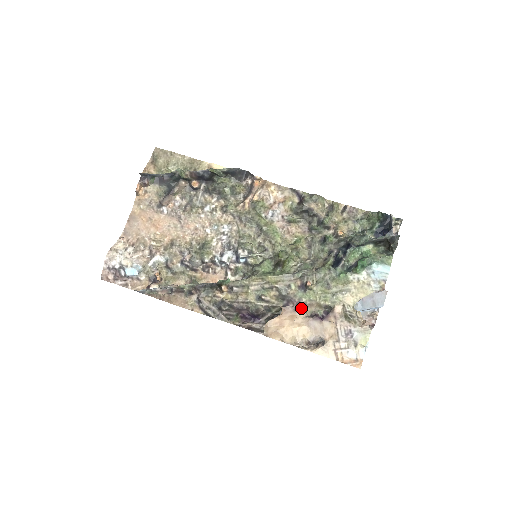
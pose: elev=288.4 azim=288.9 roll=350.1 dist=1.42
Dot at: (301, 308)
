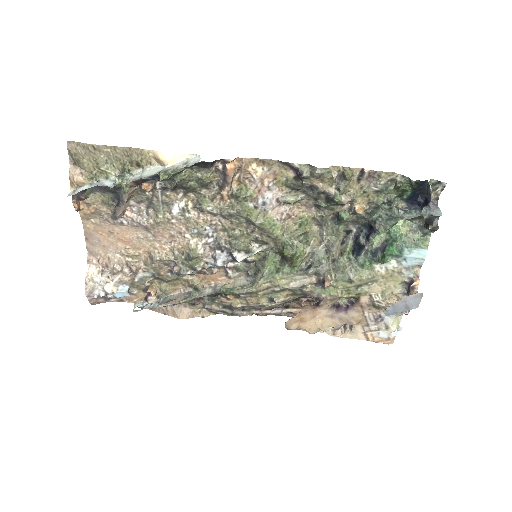
Dot at: (322, 305)
